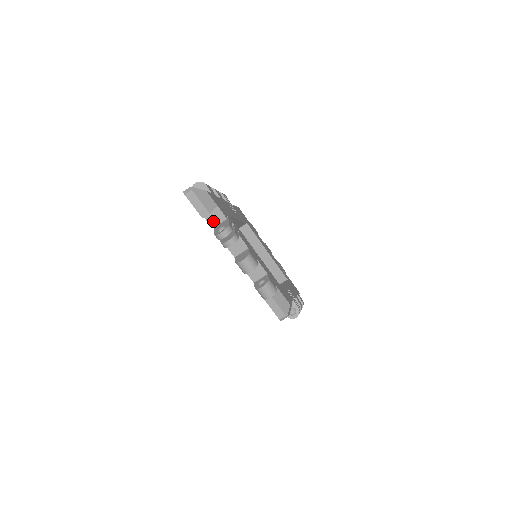
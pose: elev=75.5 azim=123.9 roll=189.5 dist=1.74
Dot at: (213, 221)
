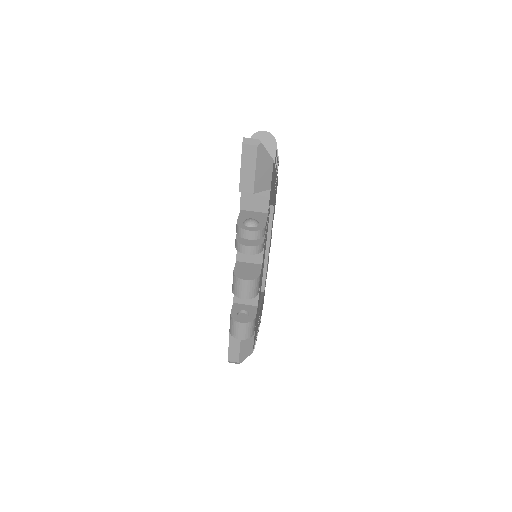
Dot at: (248, 202)
